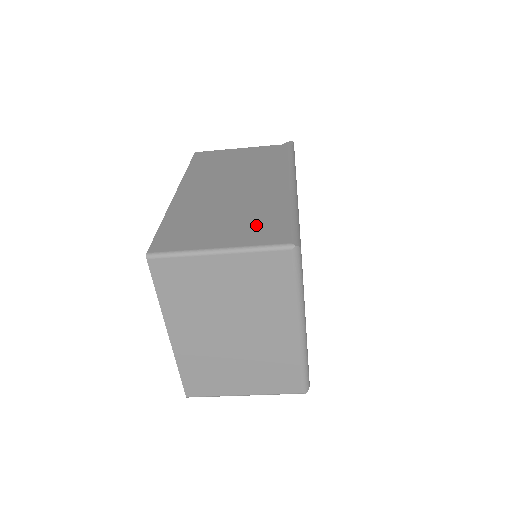
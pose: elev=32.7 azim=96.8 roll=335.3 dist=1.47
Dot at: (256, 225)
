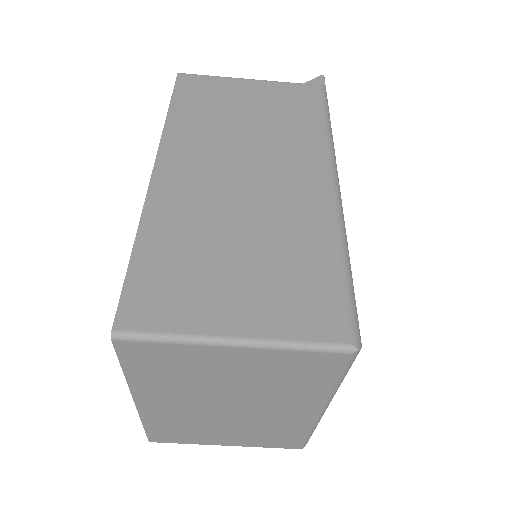
Dot at: (291, 284)
